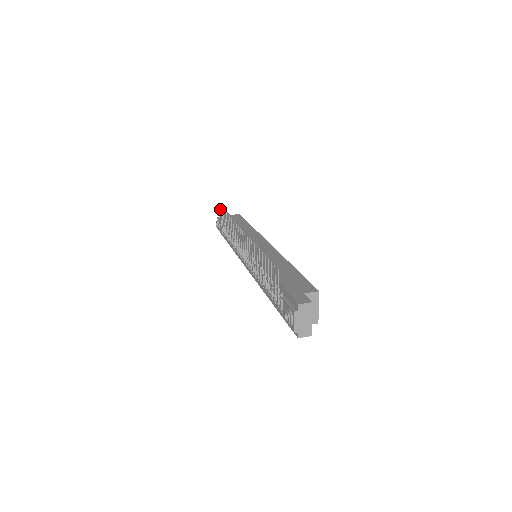
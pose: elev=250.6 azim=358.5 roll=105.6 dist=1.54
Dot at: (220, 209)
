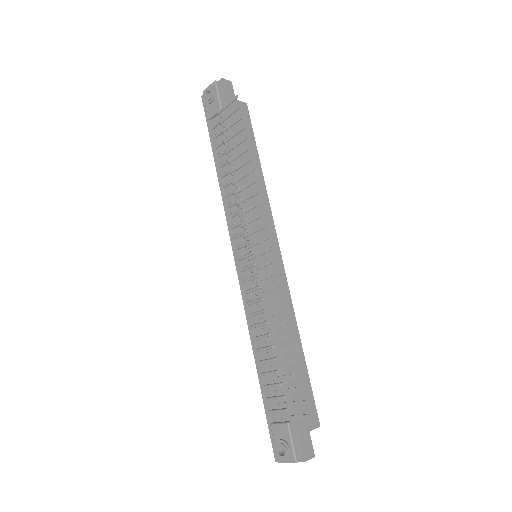
Dot at: (237, 109)
